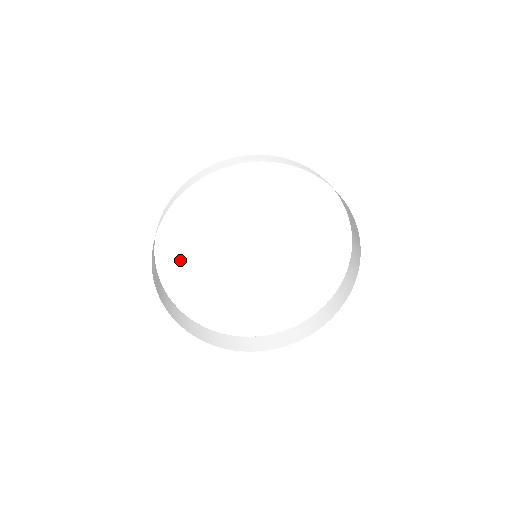
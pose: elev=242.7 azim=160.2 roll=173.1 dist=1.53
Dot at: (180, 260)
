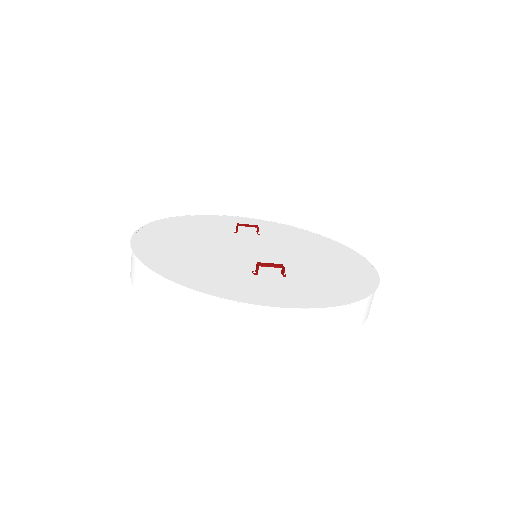
Dot at: (219, 223)
